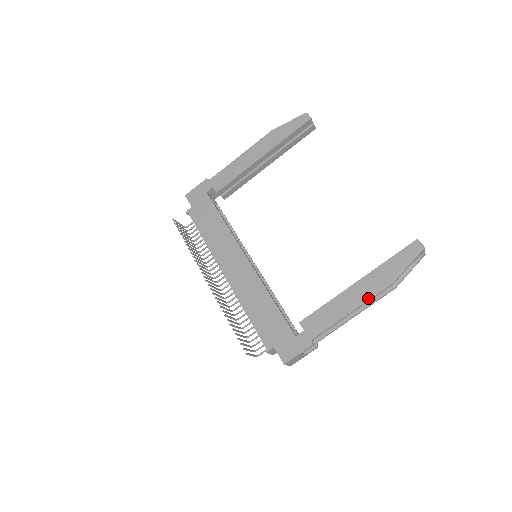
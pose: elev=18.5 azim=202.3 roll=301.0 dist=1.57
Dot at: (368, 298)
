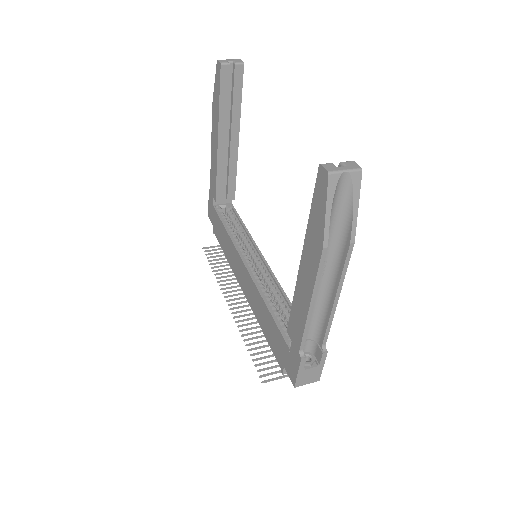
Dot at: (313, 280)
